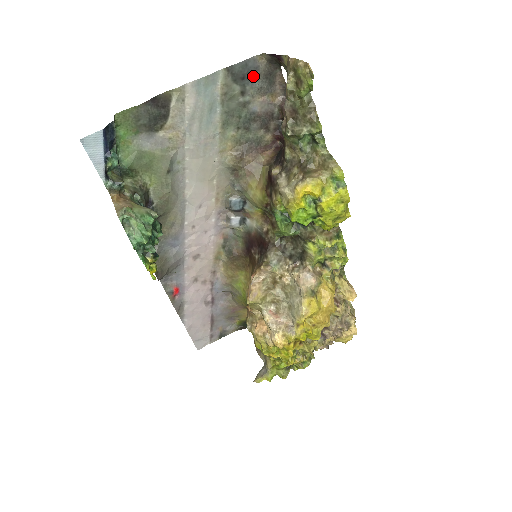
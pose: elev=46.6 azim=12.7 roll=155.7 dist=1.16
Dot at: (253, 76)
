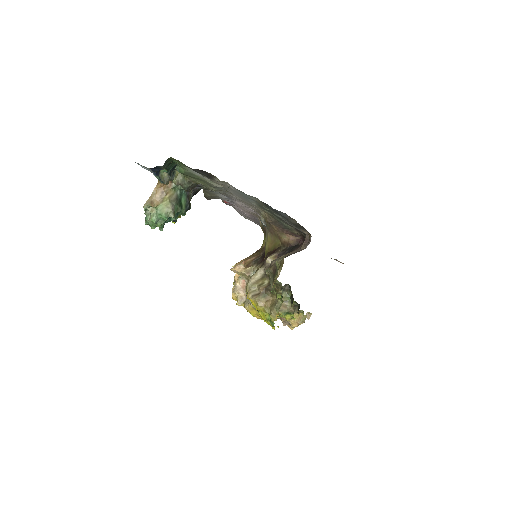
Dot at: (284, 217)
